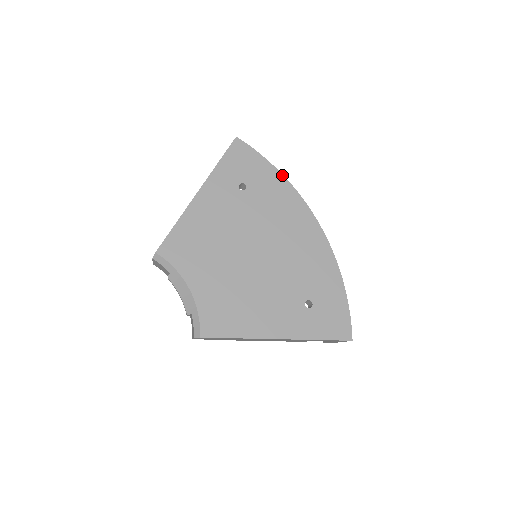
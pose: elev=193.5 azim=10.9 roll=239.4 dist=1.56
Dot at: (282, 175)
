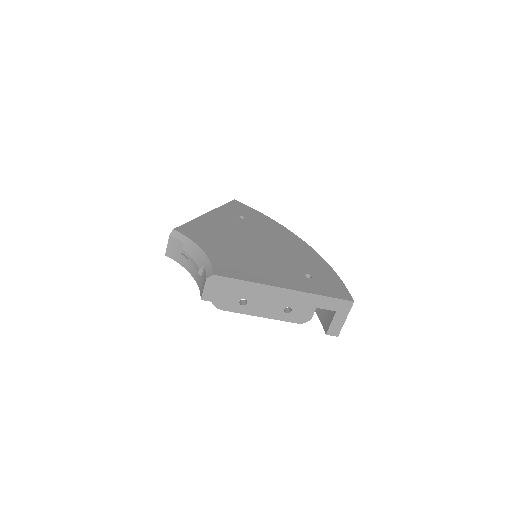
Dot at: (271, 219)
